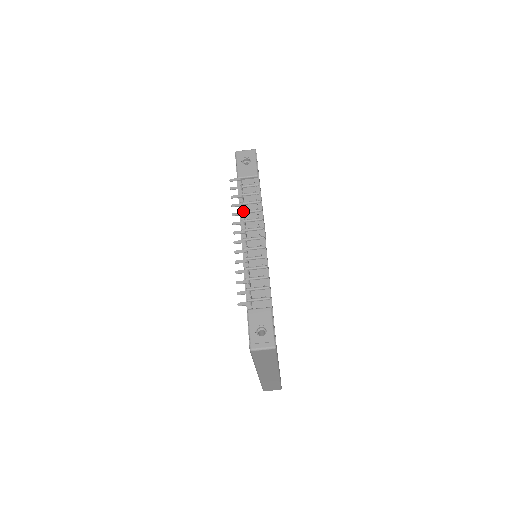
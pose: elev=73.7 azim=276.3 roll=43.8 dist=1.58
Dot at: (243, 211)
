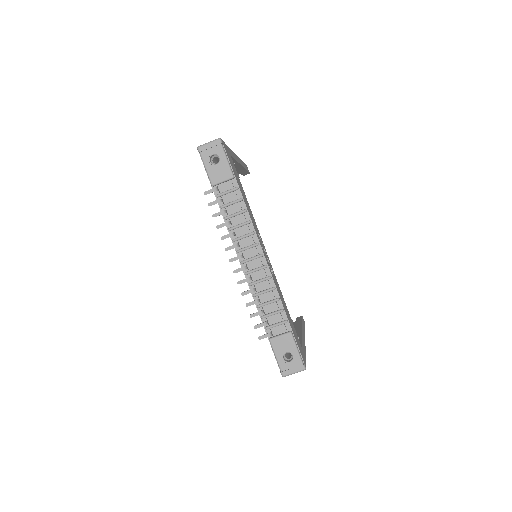
Dot at: (231, 228)
